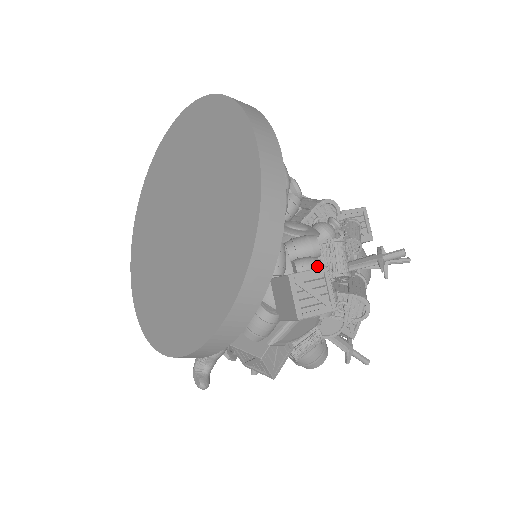
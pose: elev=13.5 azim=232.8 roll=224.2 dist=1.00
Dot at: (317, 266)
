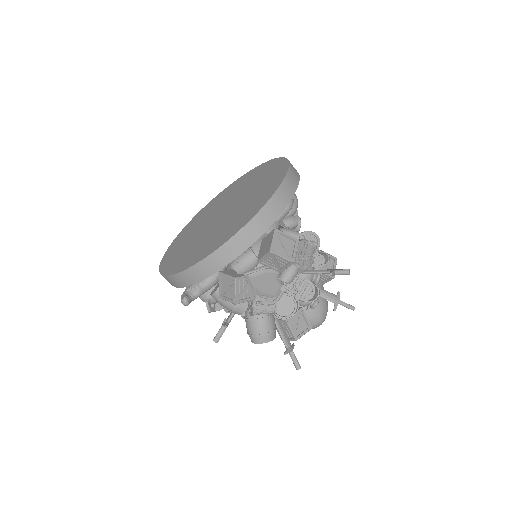
Dot at: occluded
